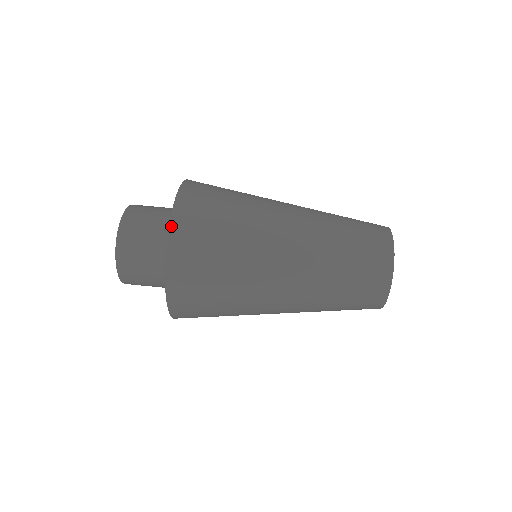
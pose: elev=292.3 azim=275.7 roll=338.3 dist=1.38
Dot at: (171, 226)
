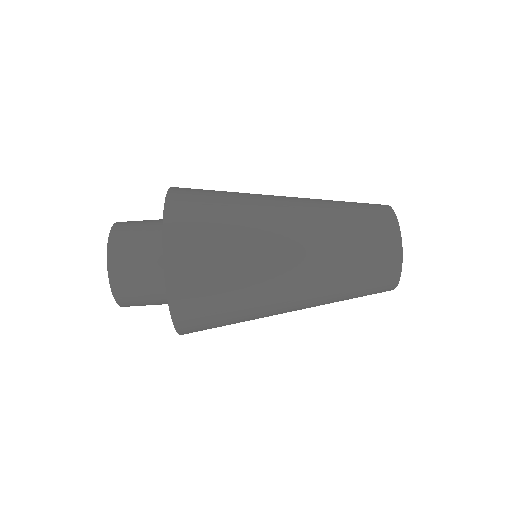
Dot at: (170, 305)
